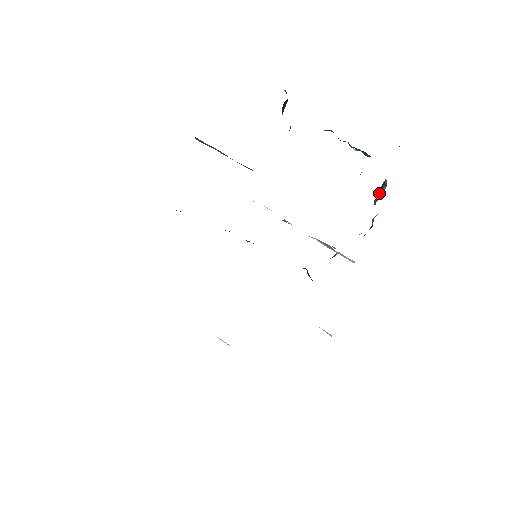
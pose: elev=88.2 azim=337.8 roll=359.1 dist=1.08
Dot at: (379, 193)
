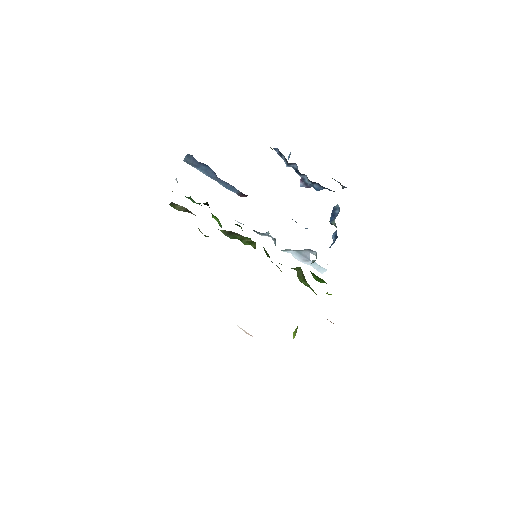
Dot at: (332, 216)
